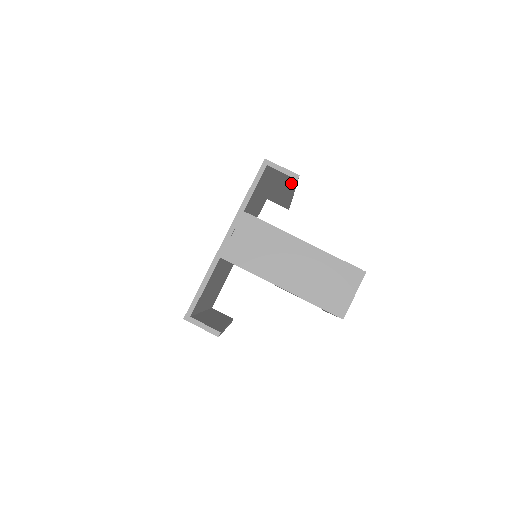
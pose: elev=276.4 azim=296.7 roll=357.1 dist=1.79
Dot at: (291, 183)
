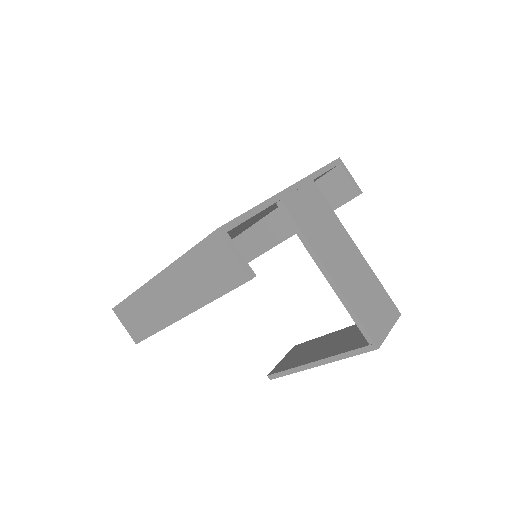
Dot at: (337, 202)
